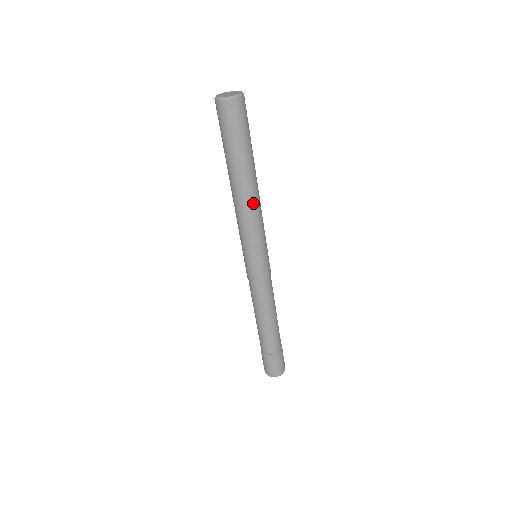
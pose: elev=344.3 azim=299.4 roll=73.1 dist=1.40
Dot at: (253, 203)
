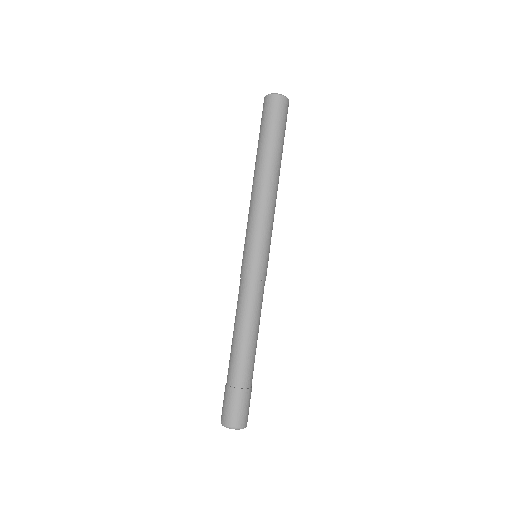
Dot at: (276, 193)
